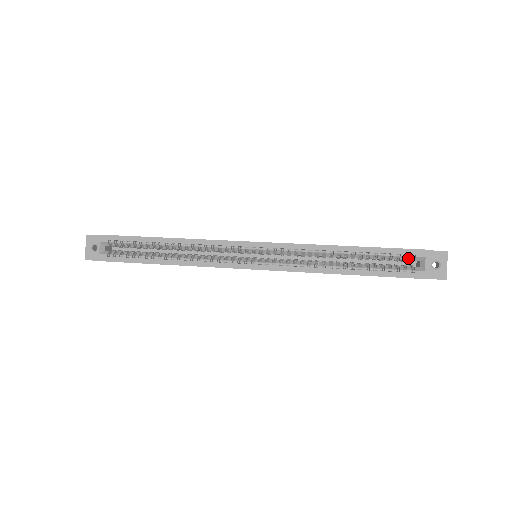
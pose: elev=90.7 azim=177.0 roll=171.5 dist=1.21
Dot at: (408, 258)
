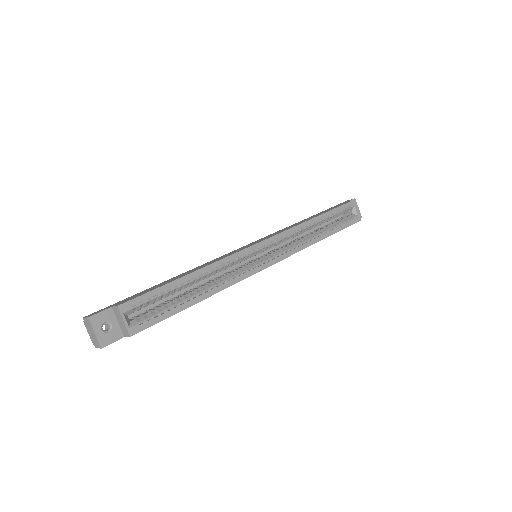
Dot at: (347, 210)
